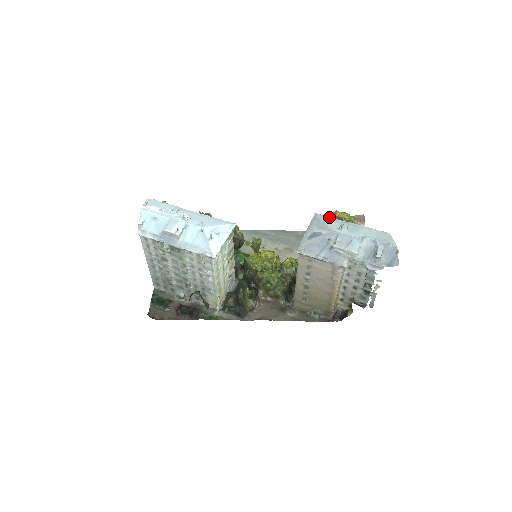
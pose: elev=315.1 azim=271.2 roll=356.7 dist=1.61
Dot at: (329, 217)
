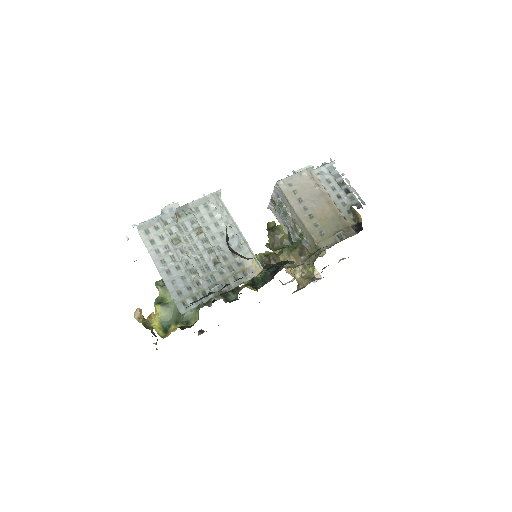
Dot at: occluded
